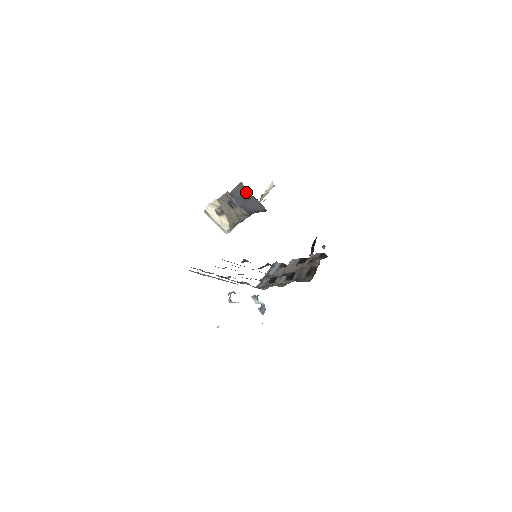
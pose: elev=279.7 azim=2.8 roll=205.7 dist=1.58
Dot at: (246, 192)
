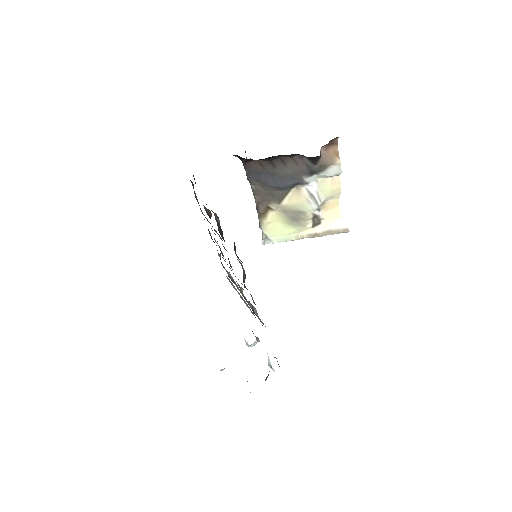
Dot at: (245, 151)
